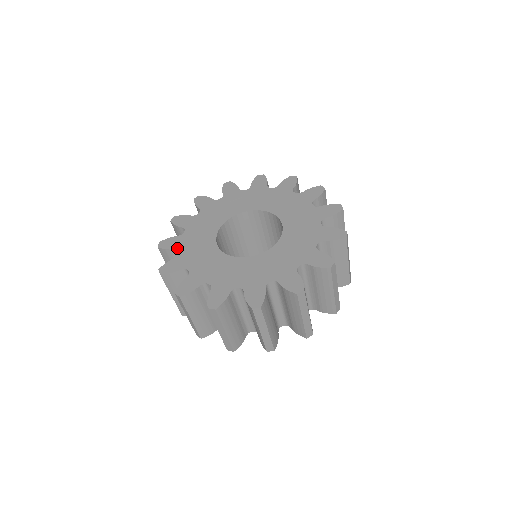
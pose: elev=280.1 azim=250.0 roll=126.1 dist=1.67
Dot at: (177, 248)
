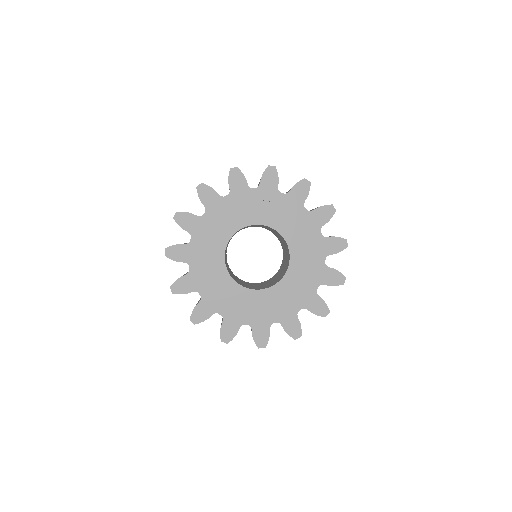
Dot at: (190, 232)
